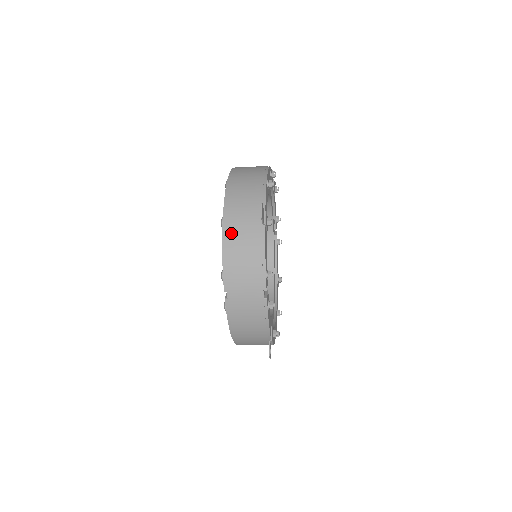
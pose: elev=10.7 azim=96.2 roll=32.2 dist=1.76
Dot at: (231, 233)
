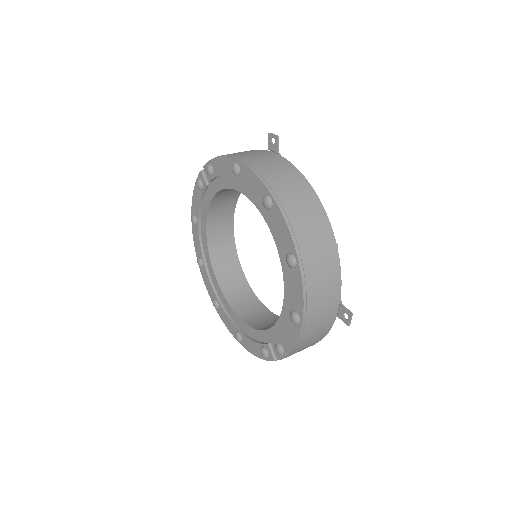
Dot at: (308, 333)
